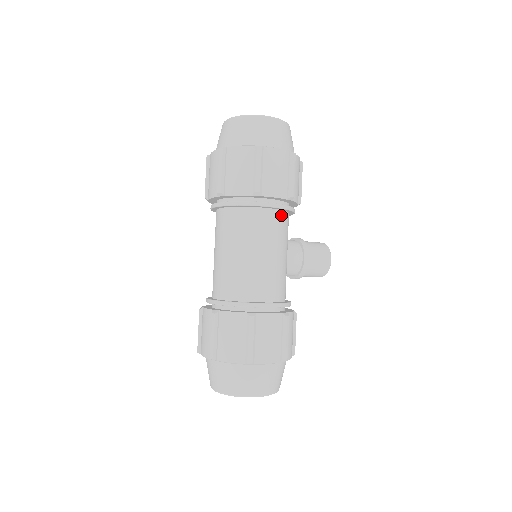
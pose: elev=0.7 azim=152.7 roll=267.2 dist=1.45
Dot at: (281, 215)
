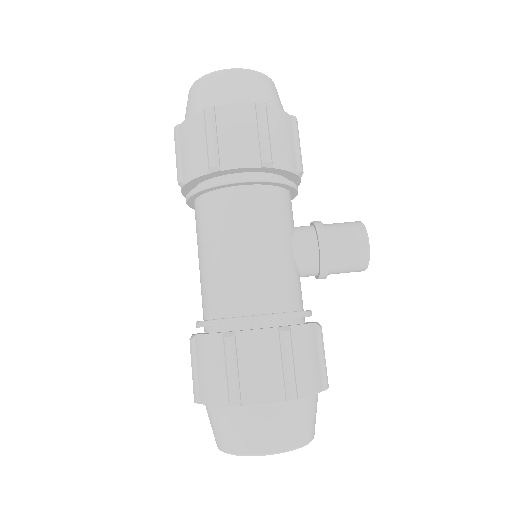
Dot at: (263, 191)
